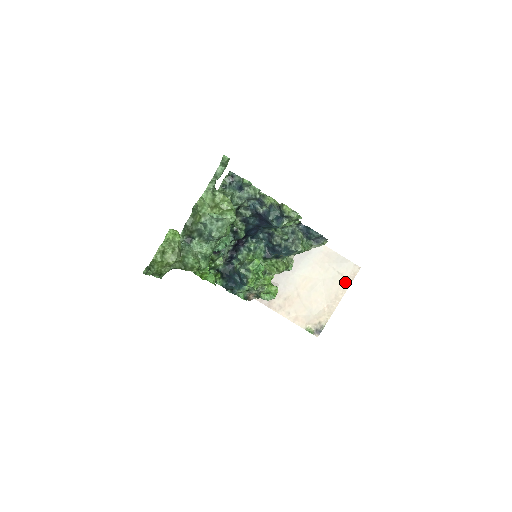
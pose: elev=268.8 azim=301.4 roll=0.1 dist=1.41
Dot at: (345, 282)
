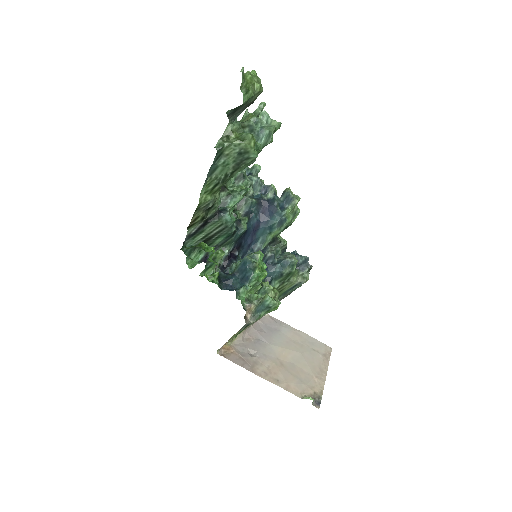
Dot at: (323, 358)
